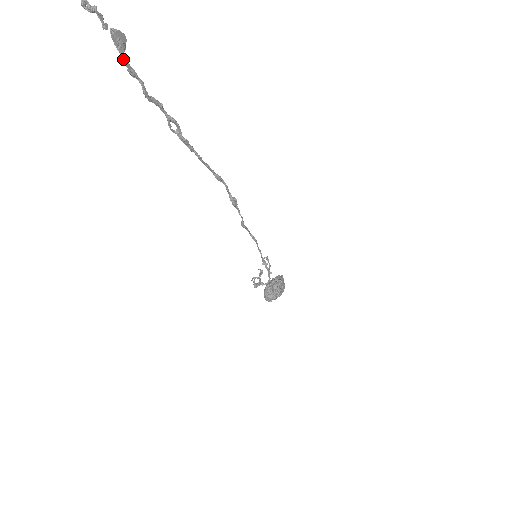
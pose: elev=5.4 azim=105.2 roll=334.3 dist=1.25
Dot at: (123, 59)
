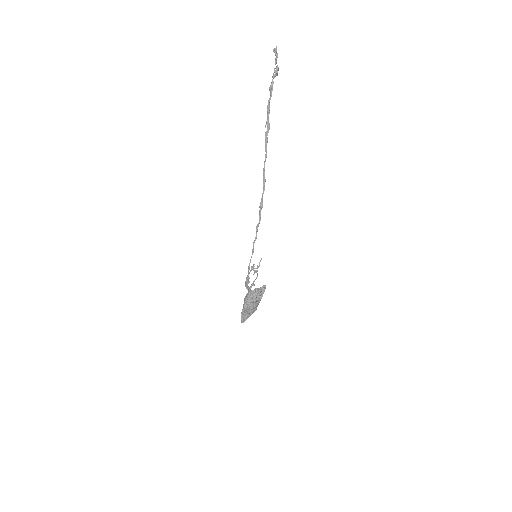
Dot at: occluded
